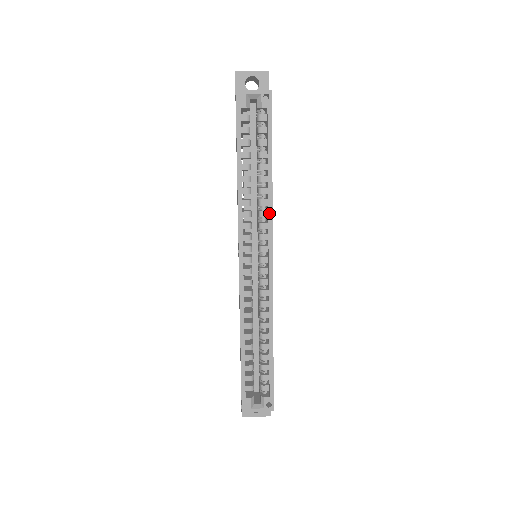
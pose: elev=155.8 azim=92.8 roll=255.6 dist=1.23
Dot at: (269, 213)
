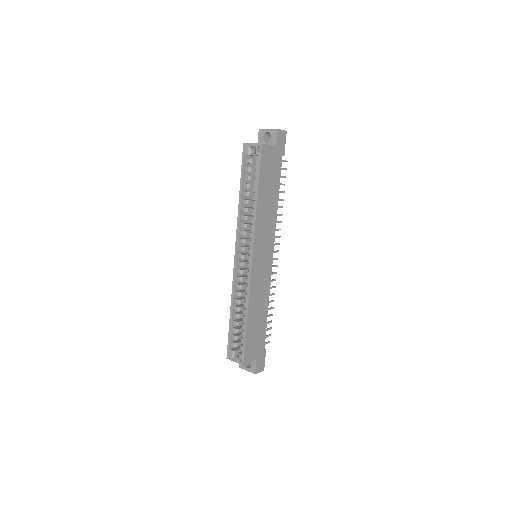
Dot at: (253, 226)
